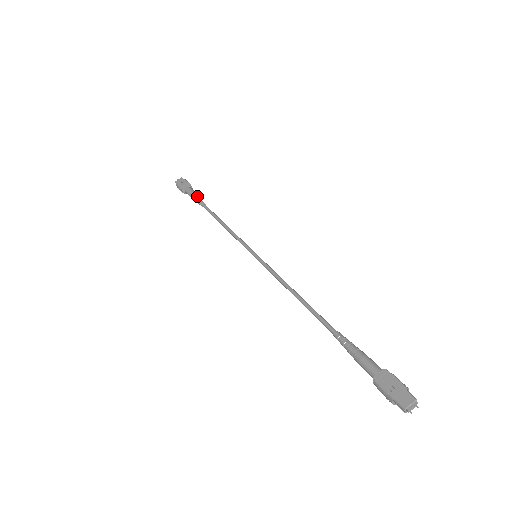
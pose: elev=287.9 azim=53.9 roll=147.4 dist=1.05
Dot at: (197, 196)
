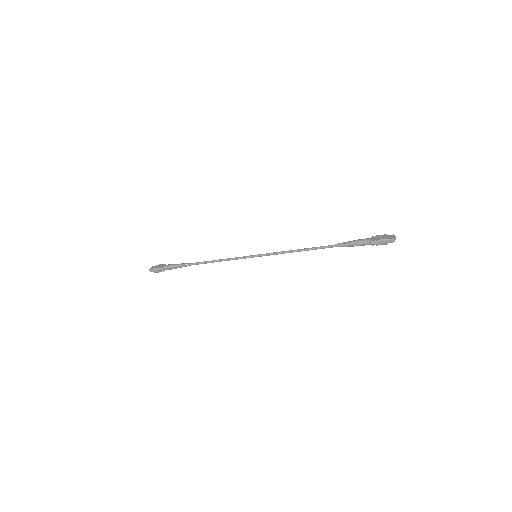
Dot at: occluded
